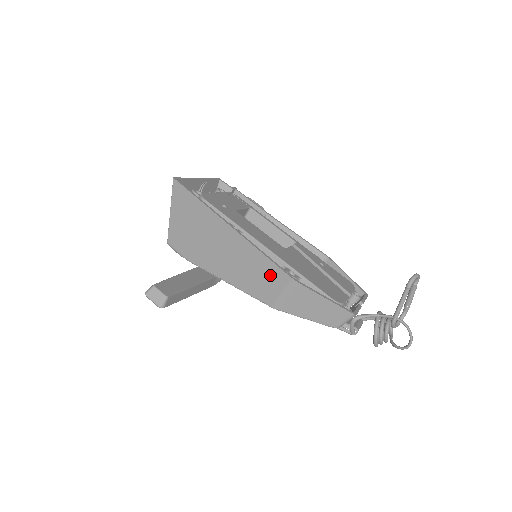
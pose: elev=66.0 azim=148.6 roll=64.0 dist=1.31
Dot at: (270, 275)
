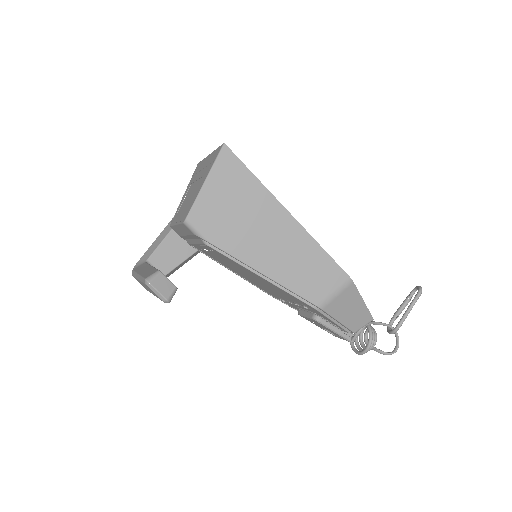
Dot at: (325, 272)
